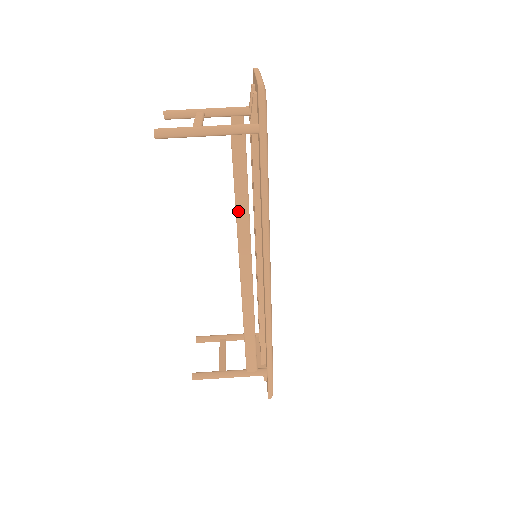
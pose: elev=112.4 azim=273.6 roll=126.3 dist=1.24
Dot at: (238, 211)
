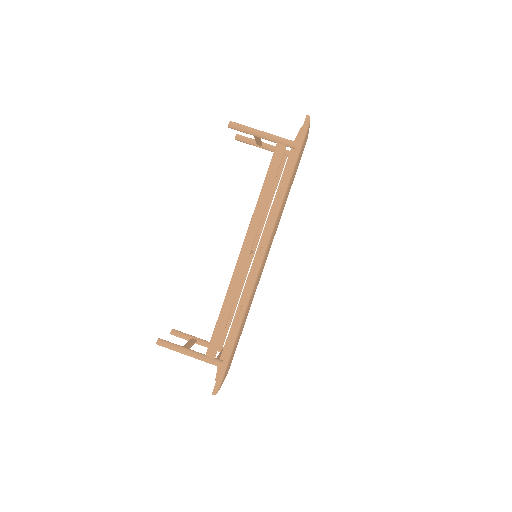
Dot at: (260, 198)
